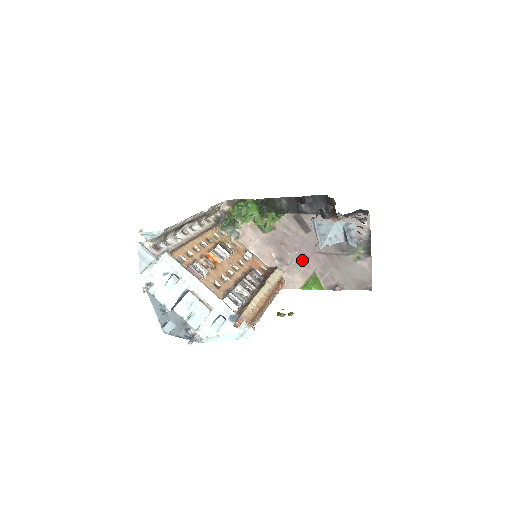
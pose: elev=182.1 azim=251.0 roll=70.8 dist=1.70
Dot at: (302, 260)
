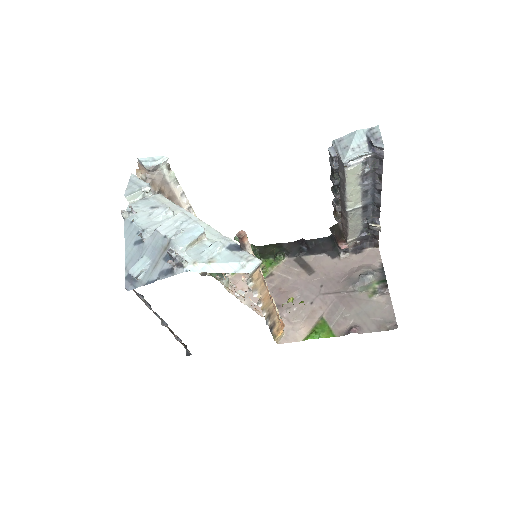
Dot at: (305, 305)
